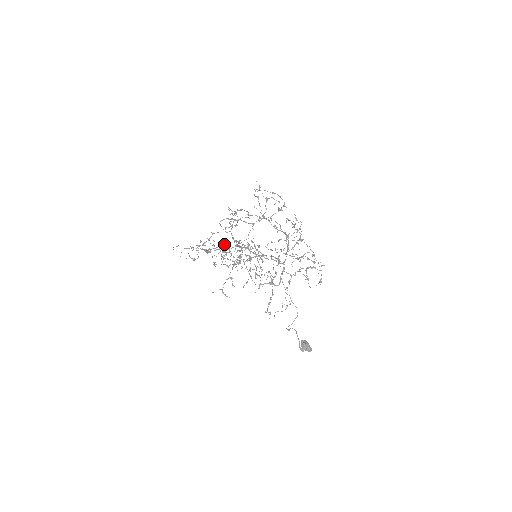
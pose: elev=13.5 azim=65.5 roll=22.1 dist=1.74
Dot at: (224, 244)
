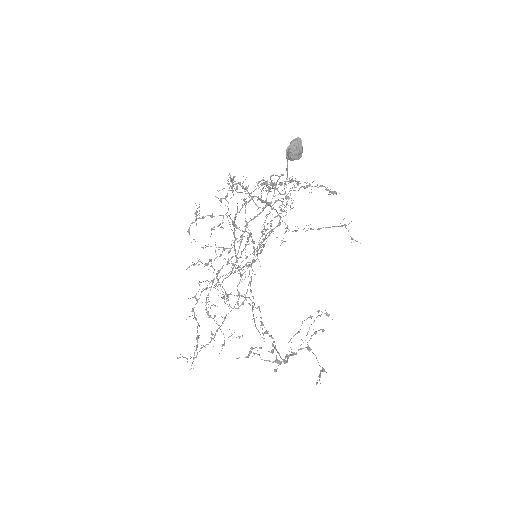
Dot at: occluded
